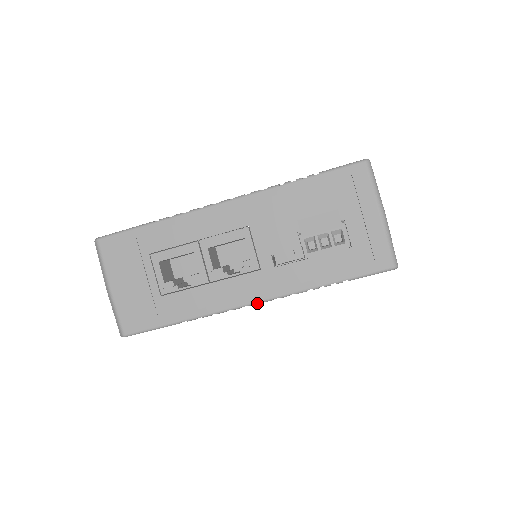
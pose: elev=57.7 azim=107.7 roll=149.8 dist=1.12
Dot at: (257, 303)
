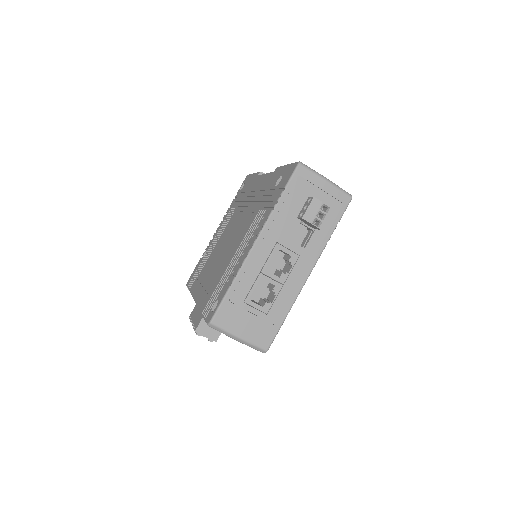
Dot at: occluded
